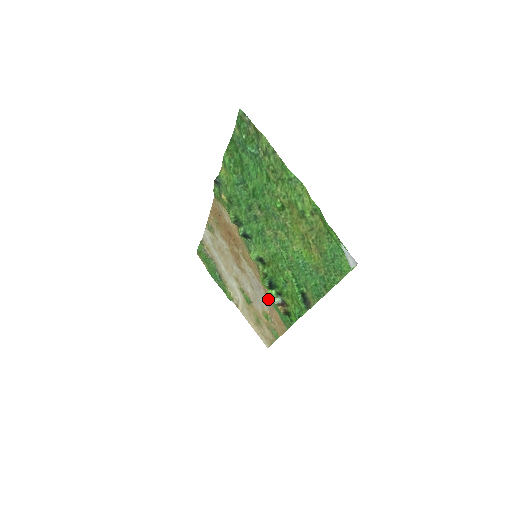
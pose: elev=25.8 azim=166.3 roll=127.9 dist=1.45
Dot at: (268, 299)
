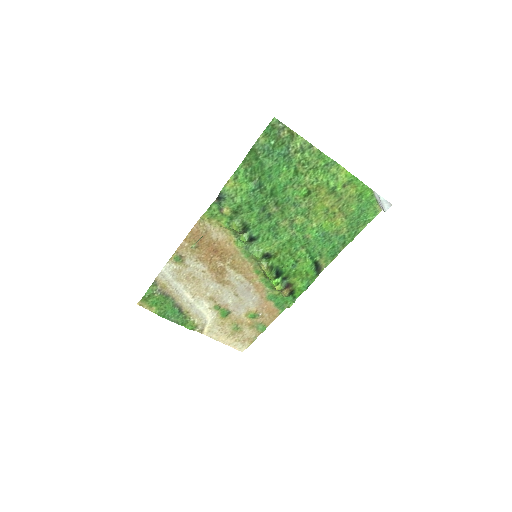
Dot at: (260, 295)
